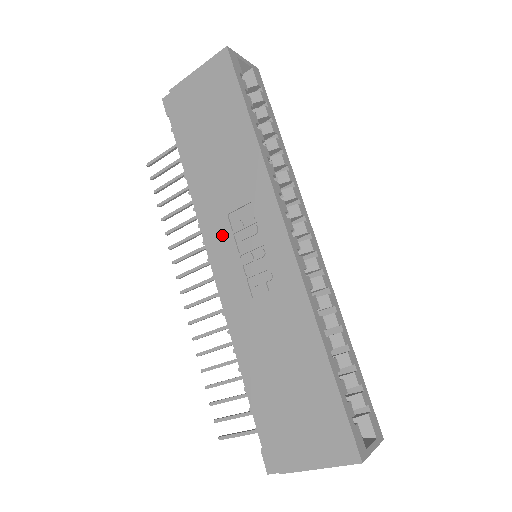
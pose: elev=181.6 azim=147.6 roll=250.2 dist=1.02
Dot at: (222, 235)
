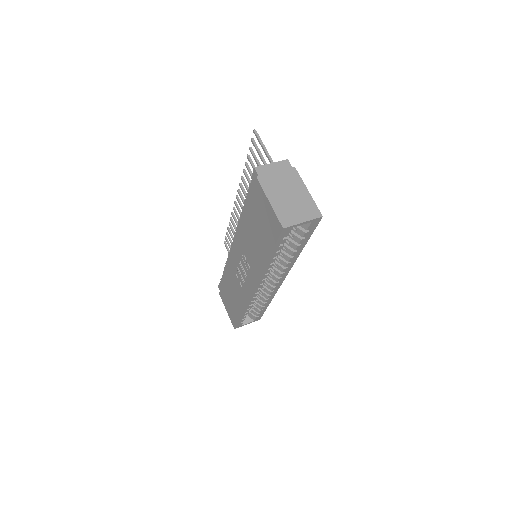
Dot at: (239, 249)
